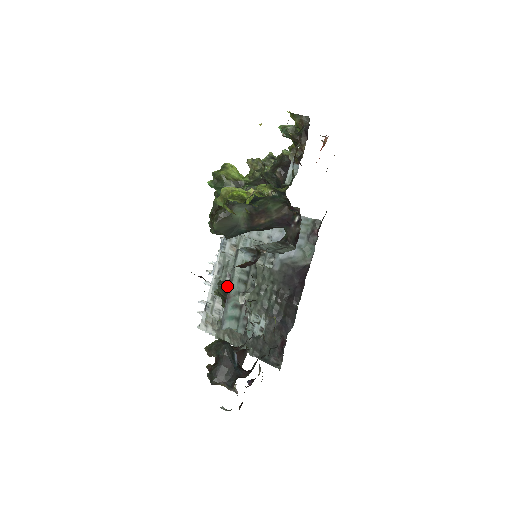
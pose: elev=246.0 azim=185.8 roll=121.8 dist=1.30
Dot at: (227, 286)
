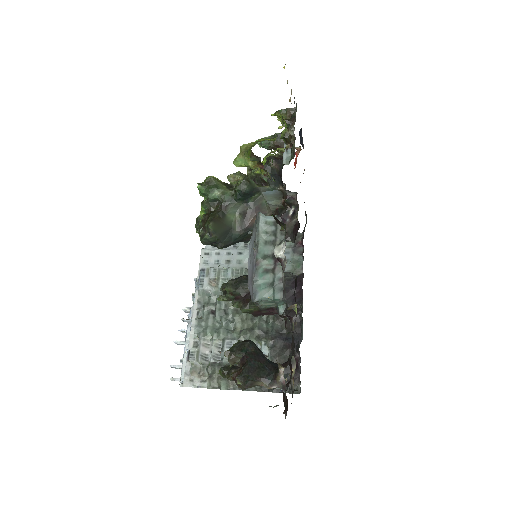
Dot at: (237, 280)
